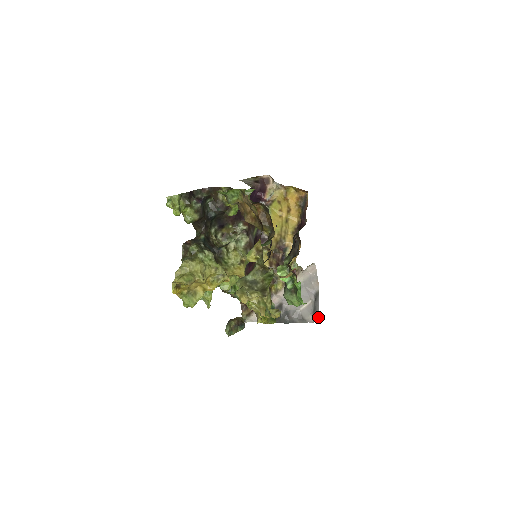
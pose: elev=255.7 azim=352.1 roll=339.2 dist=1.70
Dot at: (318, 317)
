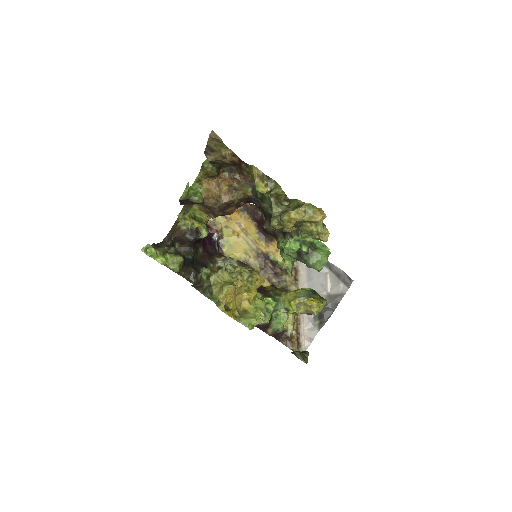
Dot at: (347, 280)
